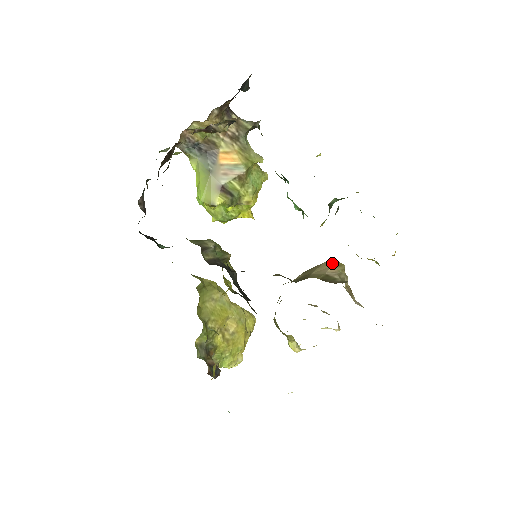
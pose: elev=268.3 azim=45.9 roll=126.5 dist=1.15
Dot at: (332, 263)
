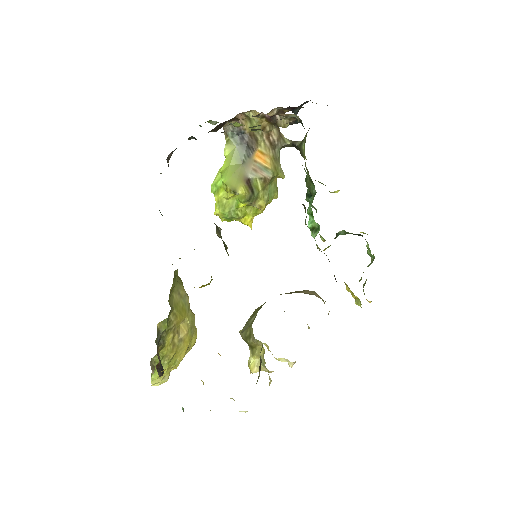
Dot at: (315, 292)
